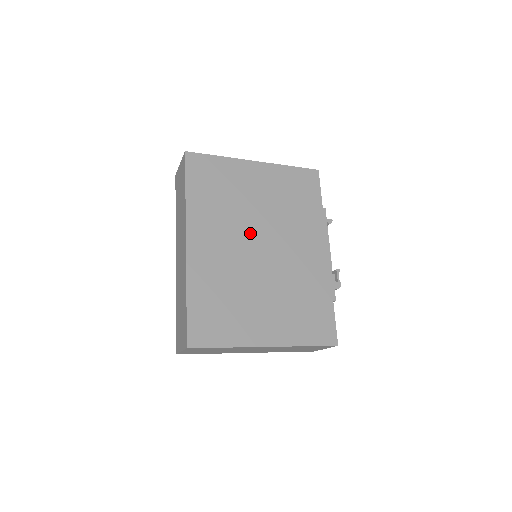
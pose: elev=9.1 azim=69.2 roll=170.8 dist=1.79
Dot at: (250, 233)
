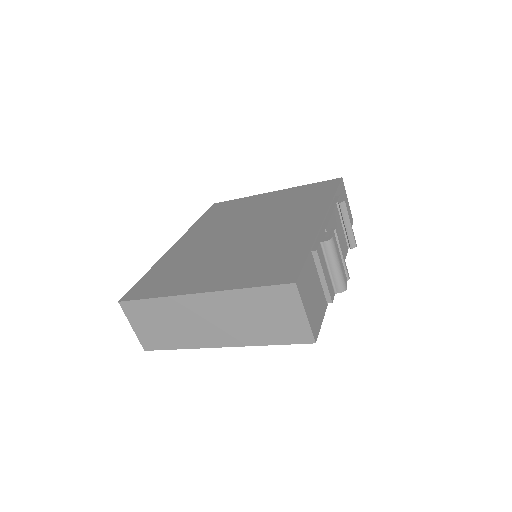
Dot at: (238, 227)
